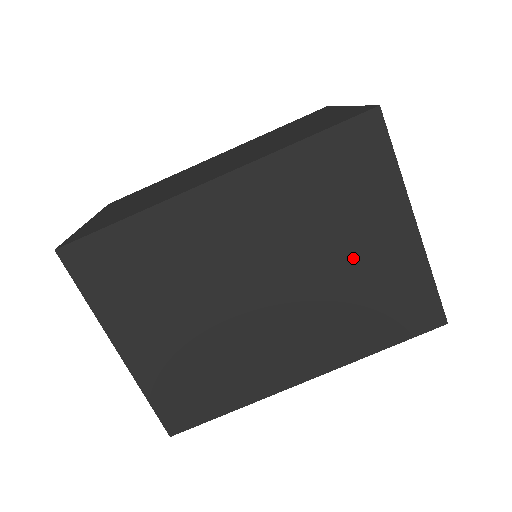
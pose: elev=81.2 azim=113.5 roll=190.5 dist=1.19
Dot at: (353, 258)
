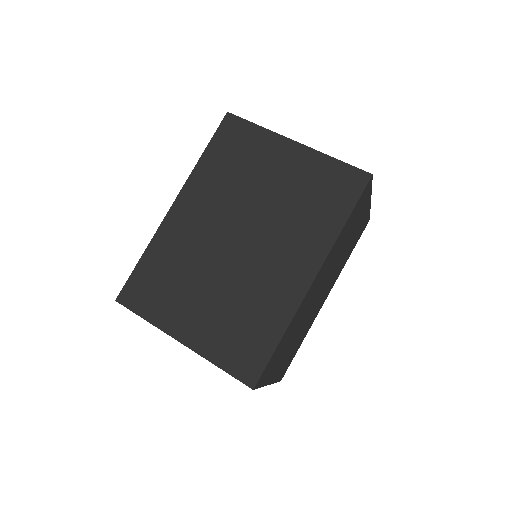
Dot at: (276, 185)
